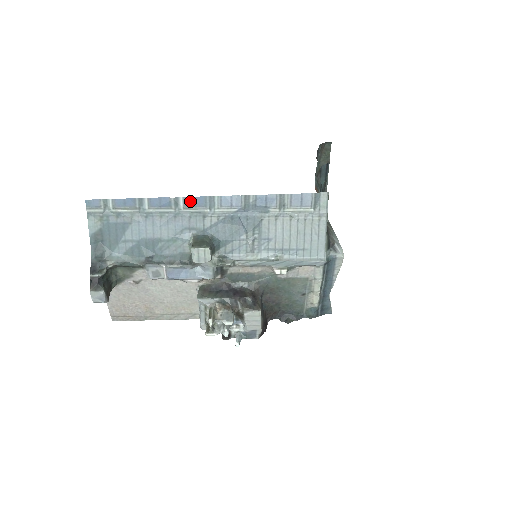
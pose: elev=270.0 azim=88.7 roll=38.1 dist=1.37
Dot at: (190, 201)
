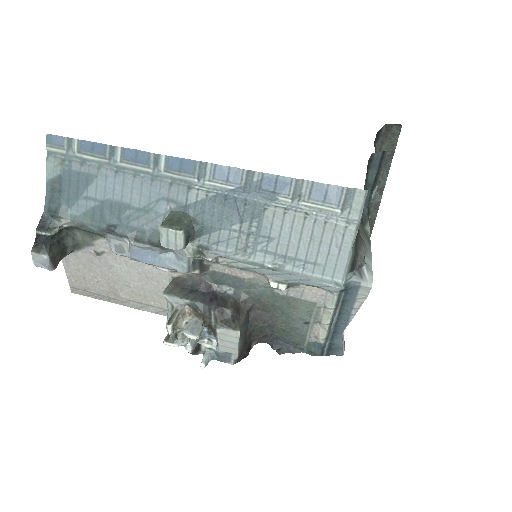
Dot at: (174, 162)
